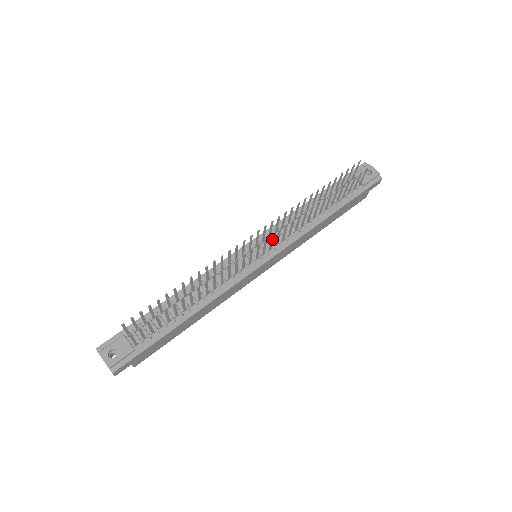
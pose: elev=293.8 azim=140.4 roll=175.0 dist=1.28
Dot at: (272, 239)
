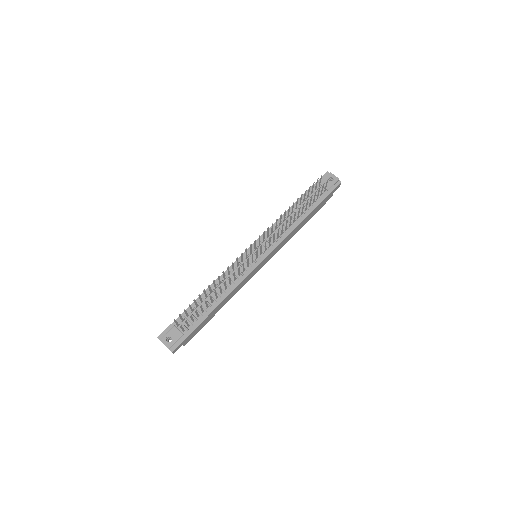
Dot at: (265, 244)
